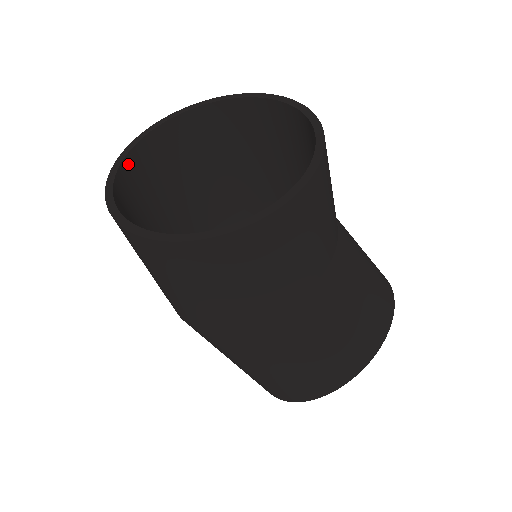
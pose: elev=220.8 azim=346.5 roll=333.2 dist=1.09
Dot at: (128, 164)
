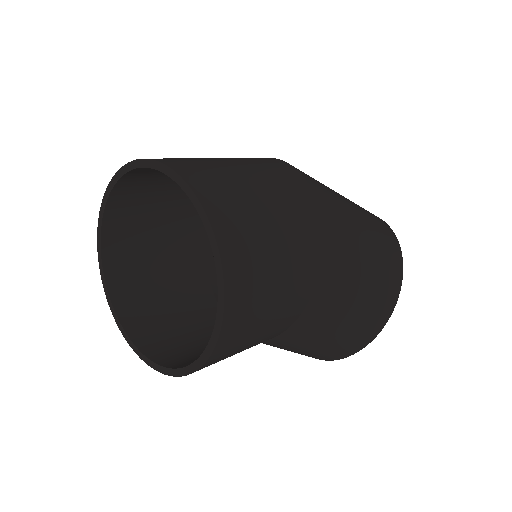
Dot at: (120, 187)
